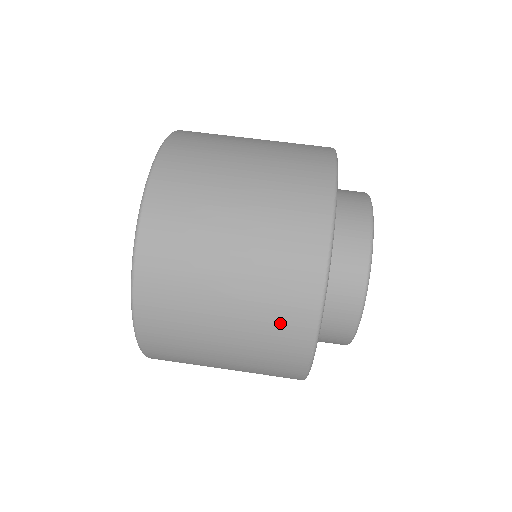
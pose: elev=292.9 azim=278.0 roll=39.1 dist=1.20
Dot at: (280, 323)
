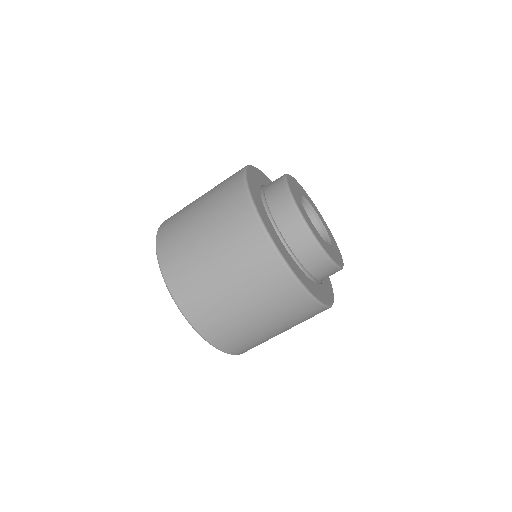
Dot at: occluded
